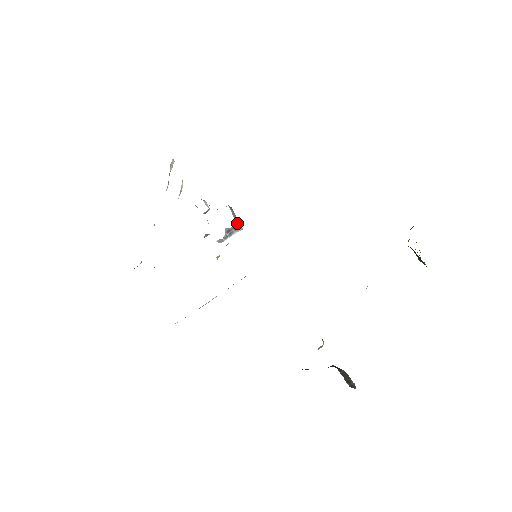
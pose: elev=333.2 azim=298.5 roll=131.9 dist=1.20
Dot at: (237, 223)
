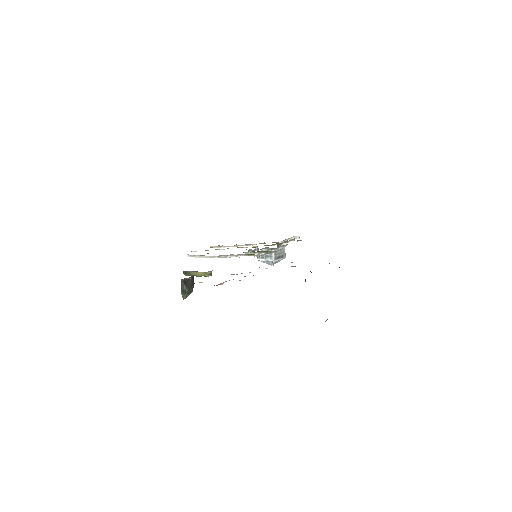
Dot at: (274, 250)
